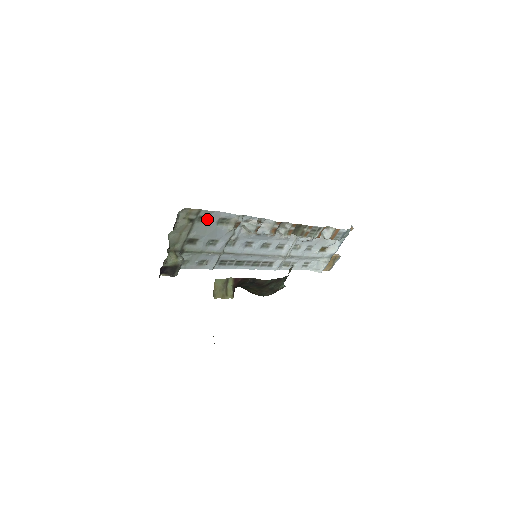
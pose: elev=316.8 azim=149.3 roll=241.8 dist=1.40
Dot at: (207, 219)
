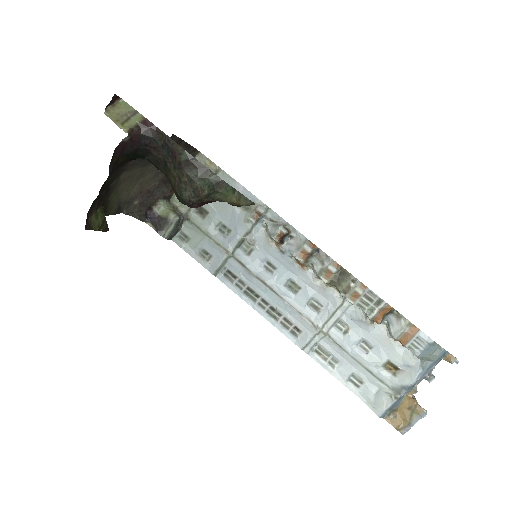
Dot at: occluded
